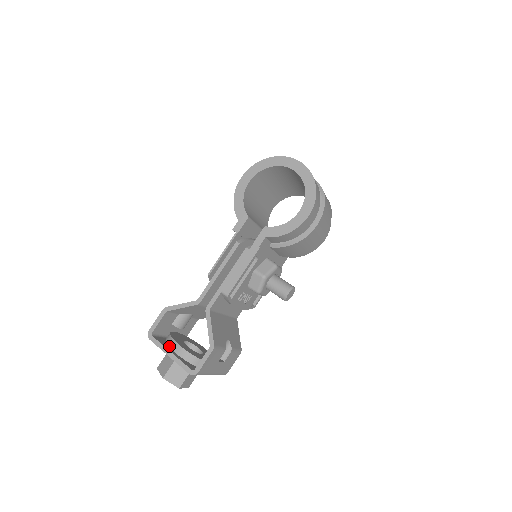
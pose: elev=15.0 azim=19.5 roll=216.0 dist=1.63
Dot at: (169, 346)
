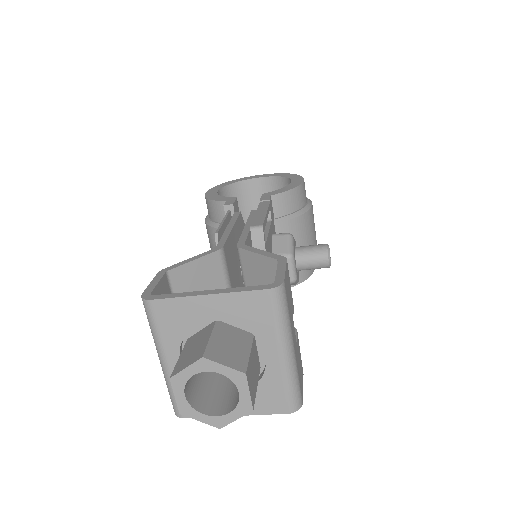
Dot at: occluded
